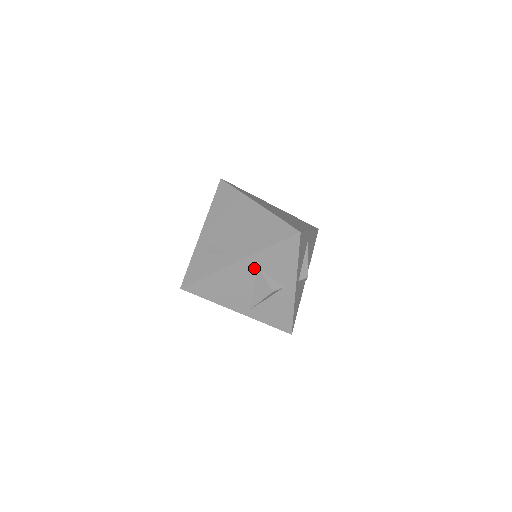
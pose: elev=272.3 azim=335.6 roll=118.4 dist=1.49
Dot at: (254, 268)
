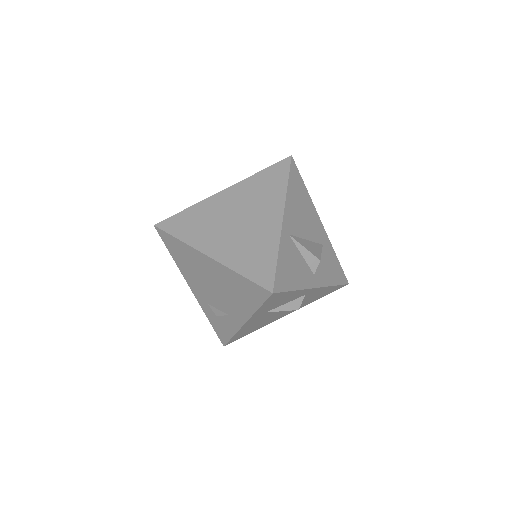
Dot at: (263, 314)
